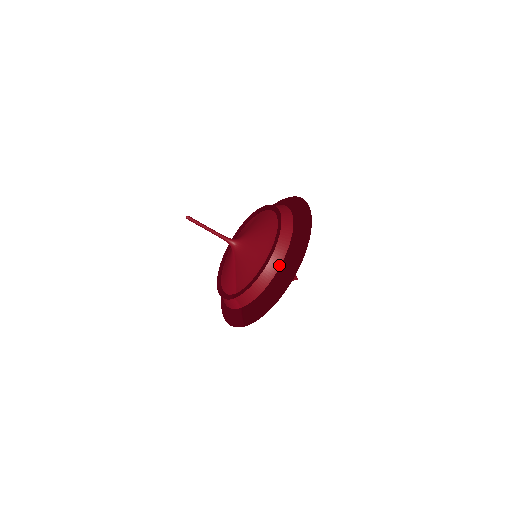
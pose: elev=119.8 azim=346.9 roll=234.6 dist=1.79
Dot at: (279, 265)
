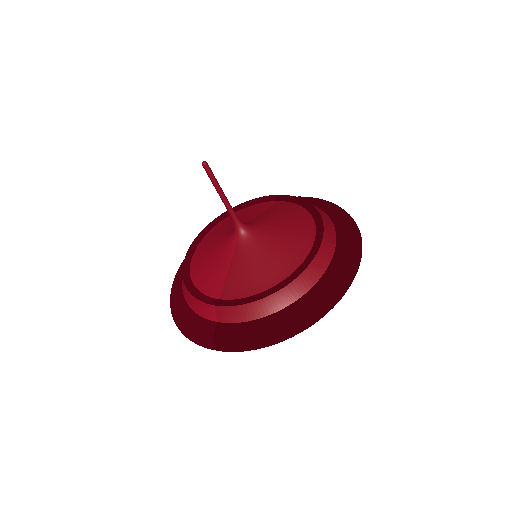
Dot at: (304, 291)
